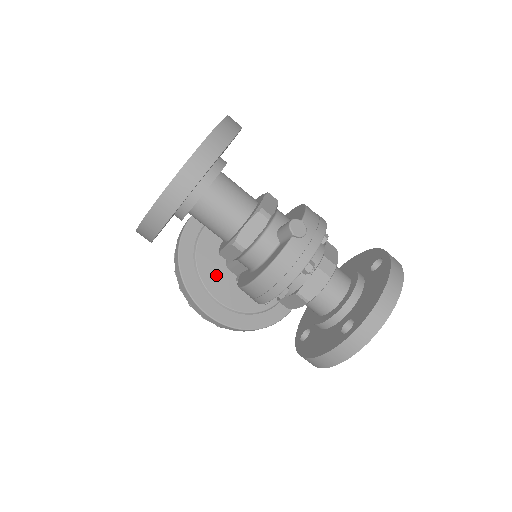
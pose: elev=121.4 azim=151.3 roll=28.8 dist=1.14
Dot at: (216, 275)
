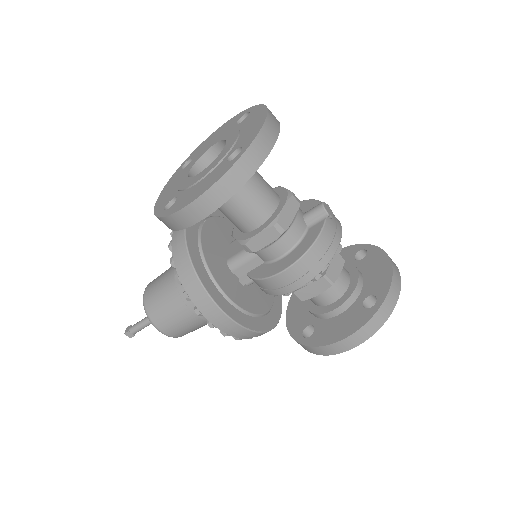
Dot at: (224, 276)
